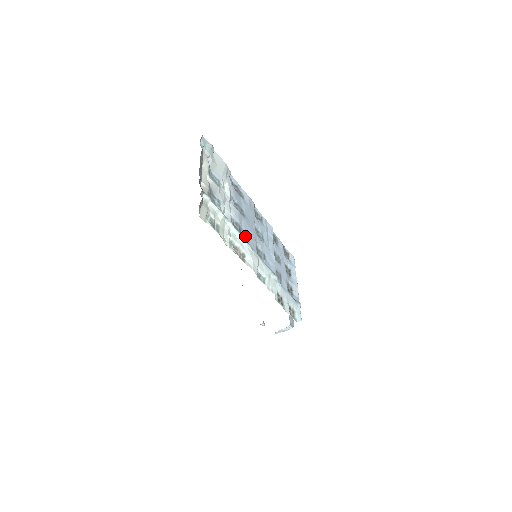
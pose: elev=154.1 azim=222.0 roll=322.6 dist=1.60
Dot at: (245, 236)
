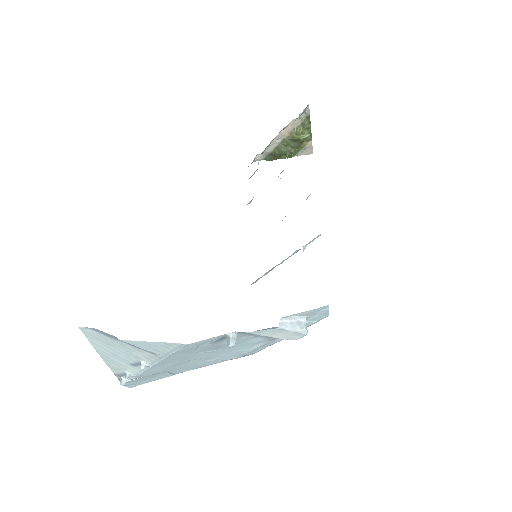
Dot at: occluded
